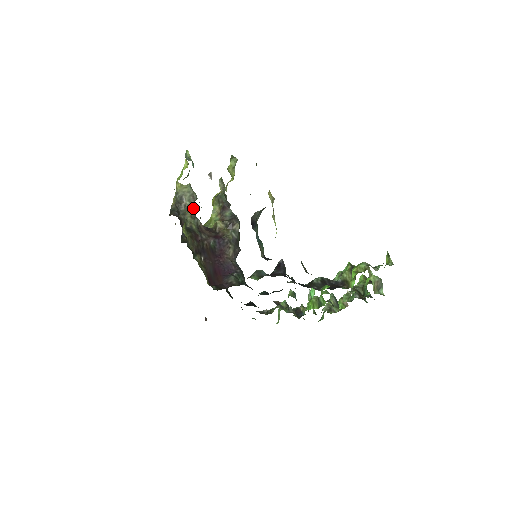
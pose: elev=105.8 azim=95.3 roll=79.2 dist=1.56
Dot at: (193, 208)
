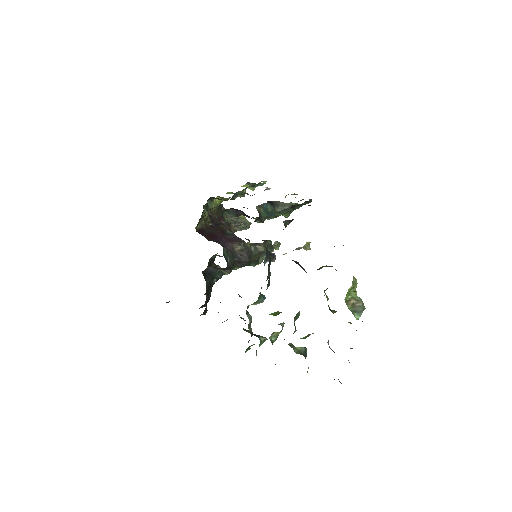
Dot at: (238, 221)
